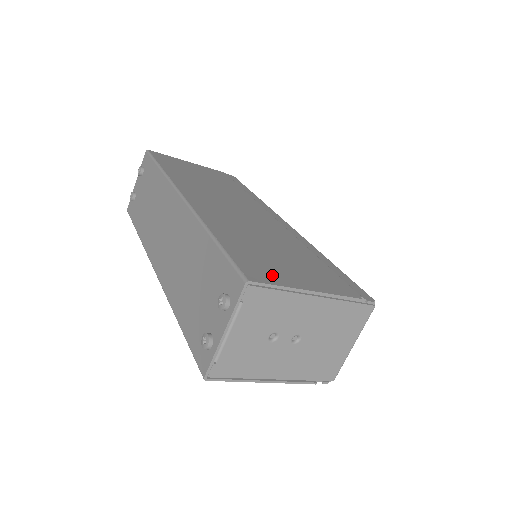
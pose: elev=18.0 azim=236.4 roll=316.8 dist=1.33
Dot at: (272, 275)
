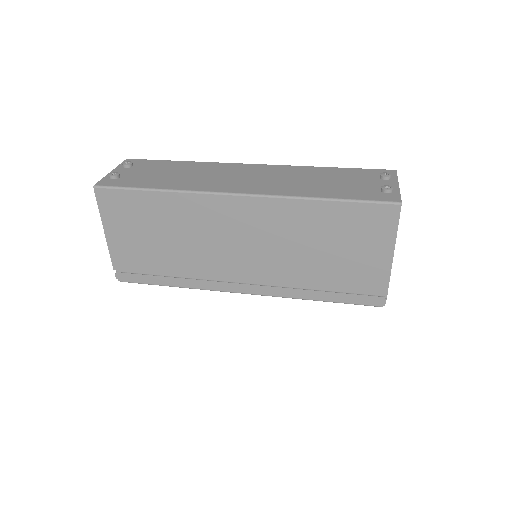
Dot at: occluded
